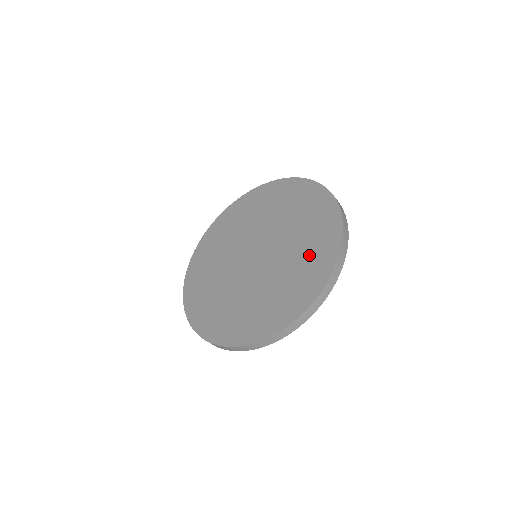
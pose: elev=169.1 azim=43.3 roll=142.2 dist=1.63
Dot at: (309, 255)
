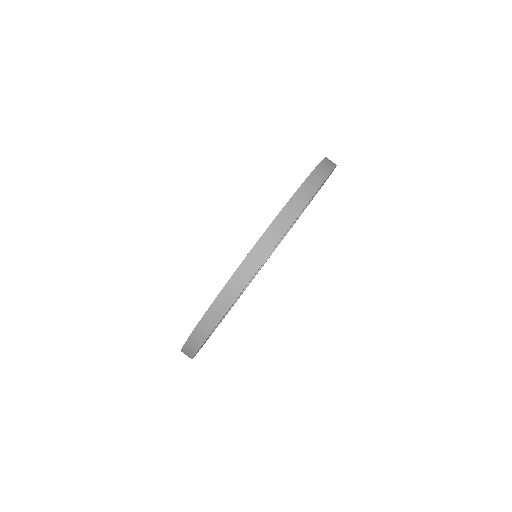
Dot at: occluded
